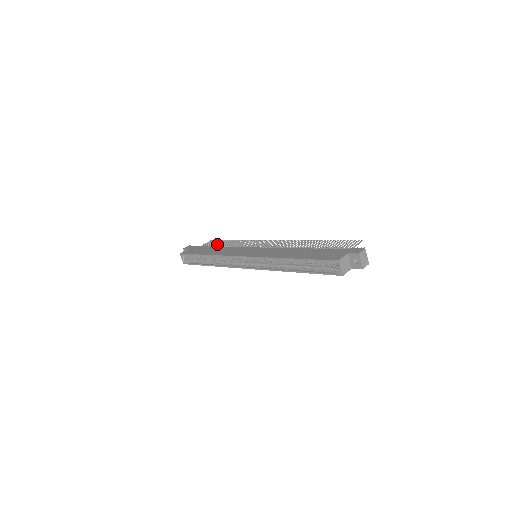
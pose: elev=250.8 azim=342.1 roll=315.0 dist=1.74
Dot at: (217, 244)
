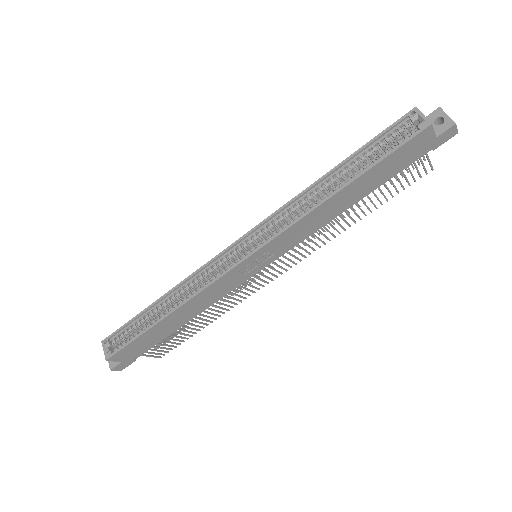
Dot at: occluded
